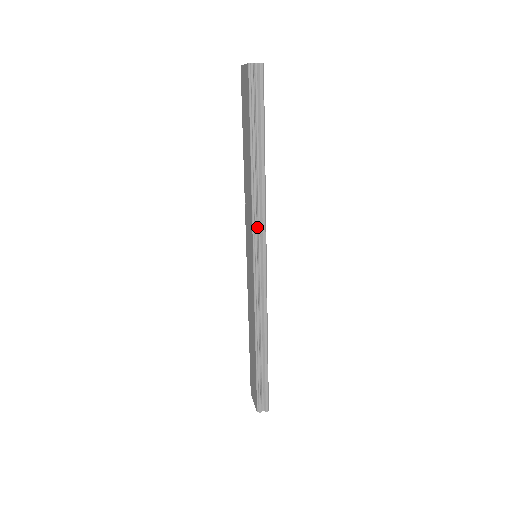
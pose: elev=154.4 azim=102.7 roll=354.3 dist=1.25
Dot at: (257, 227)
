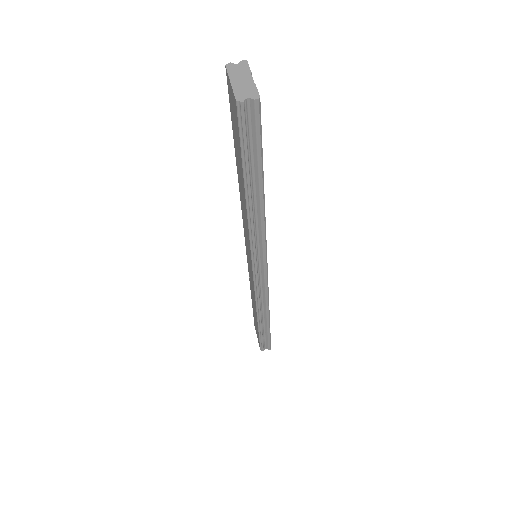
Dot at: (256, 249)
